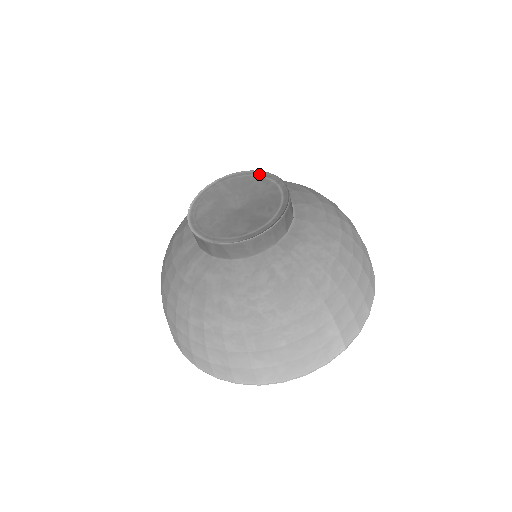
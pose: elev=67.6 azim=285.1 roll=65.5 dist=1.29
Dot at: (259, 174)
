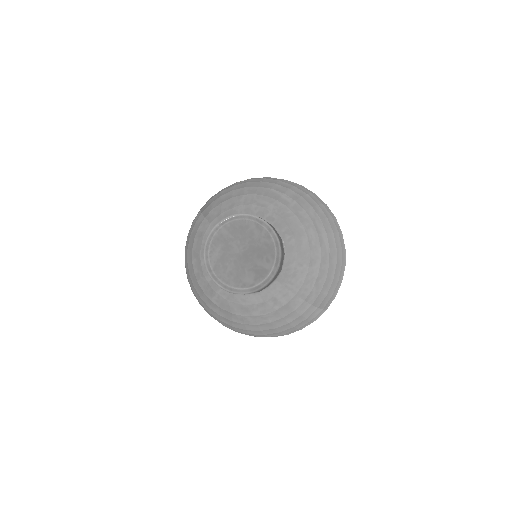
Dot at: (252, 219)
